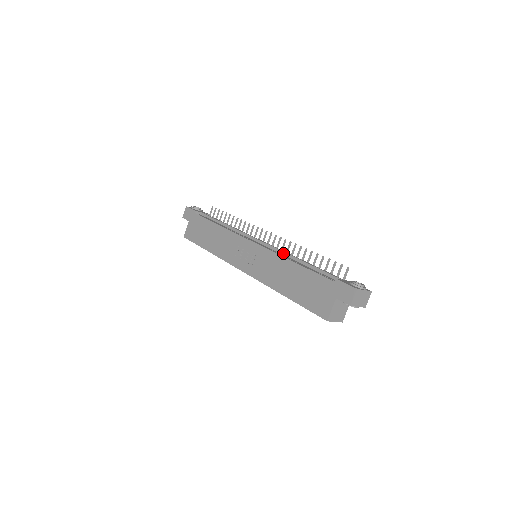
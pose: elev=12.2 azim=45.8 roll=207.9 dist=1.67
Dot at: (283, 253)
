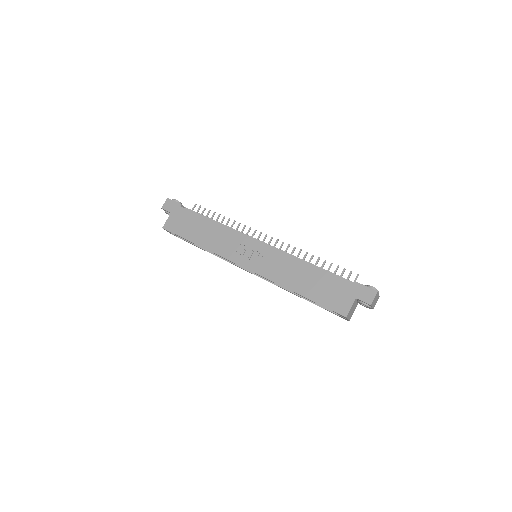
Dot at: occluded
